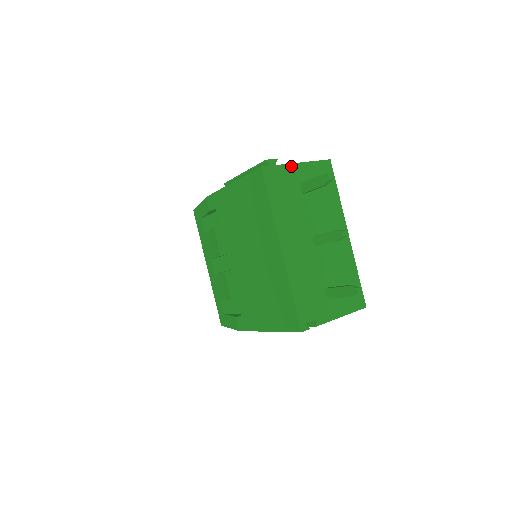
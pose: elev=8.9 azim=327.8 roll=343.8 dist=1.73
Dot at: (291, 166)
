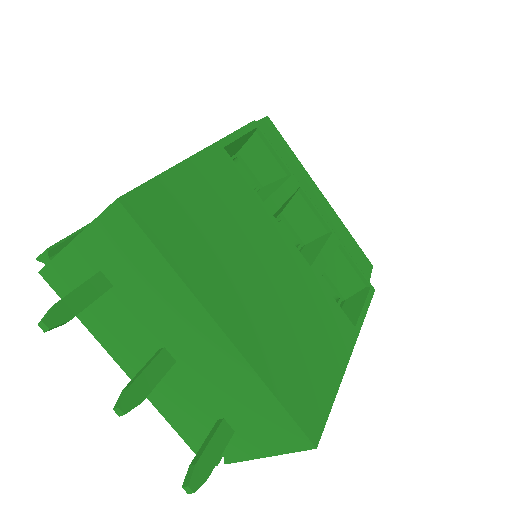
Dot at: (68, 251)
